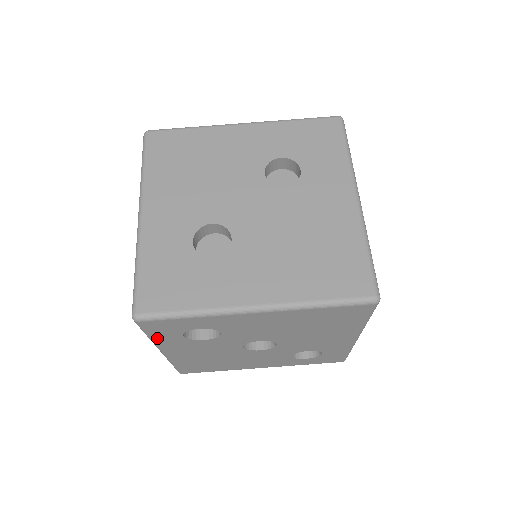
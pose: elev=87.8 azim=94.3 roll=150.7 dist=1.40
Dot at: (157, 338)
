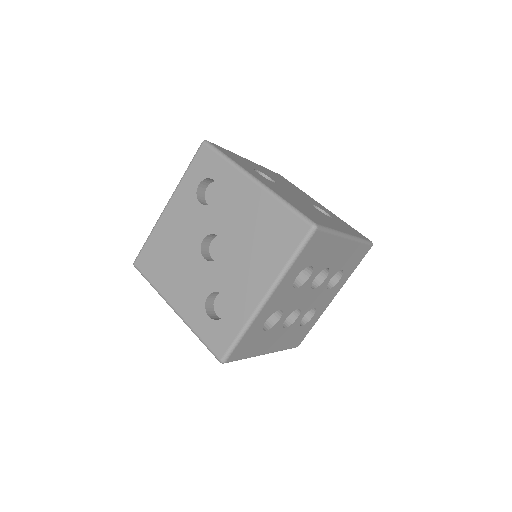
Dot at: (187, 176)
